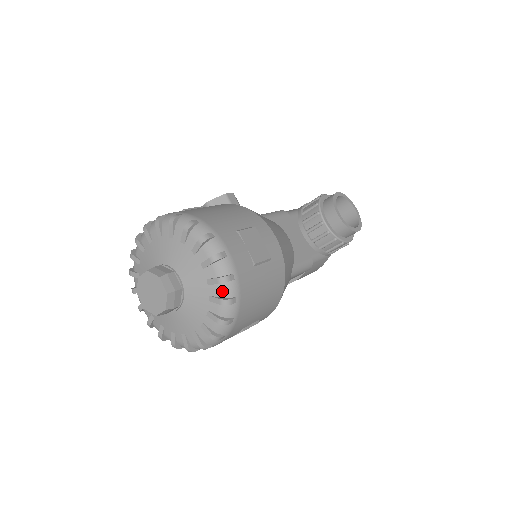
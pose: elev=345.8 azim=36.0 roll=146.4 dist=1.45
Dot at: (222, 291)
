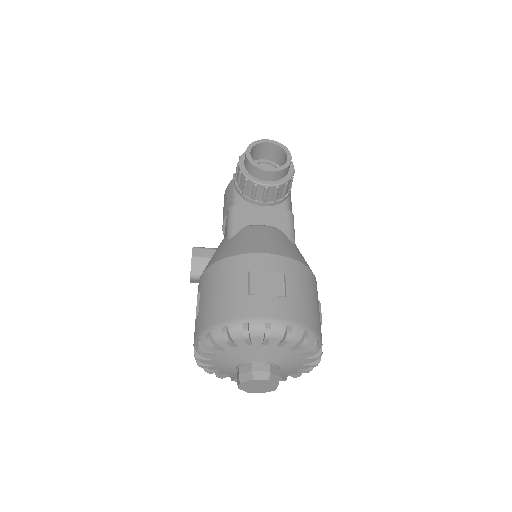
Dot at: (294, 340)
